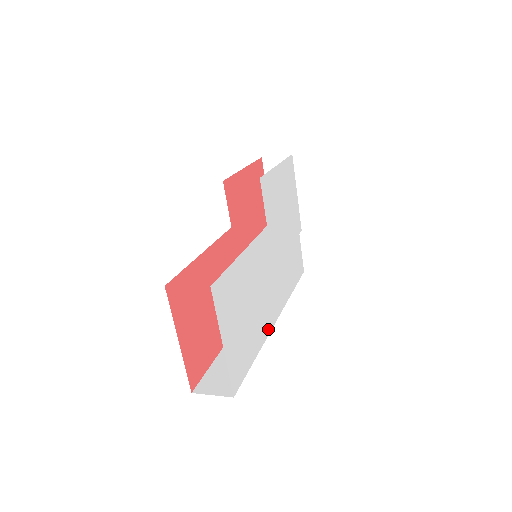
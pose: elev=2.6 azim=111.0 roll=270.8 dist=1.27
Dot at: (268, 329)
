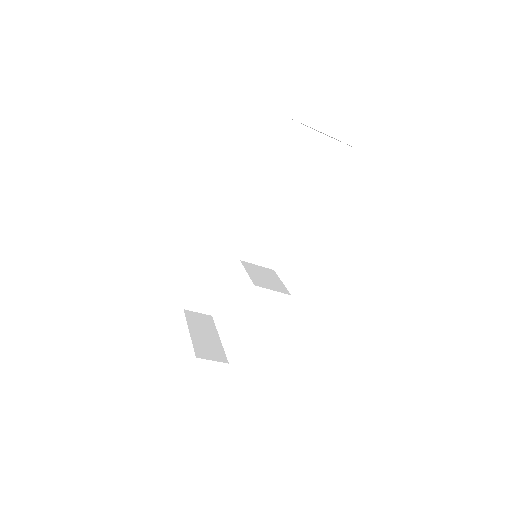
Dot at: occluded
